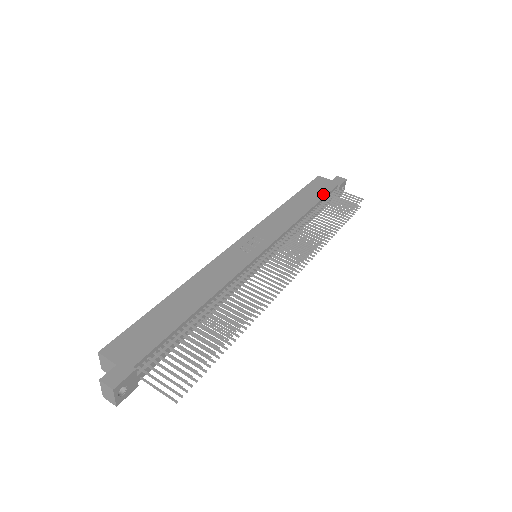
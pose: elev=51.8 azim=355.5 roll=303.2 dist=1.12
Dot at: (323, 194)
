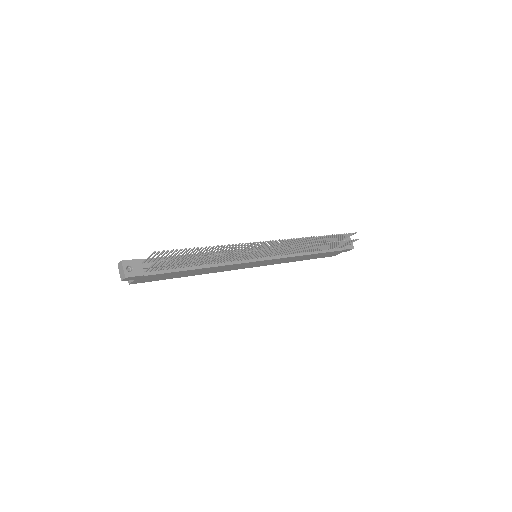
Dot at: occluded
